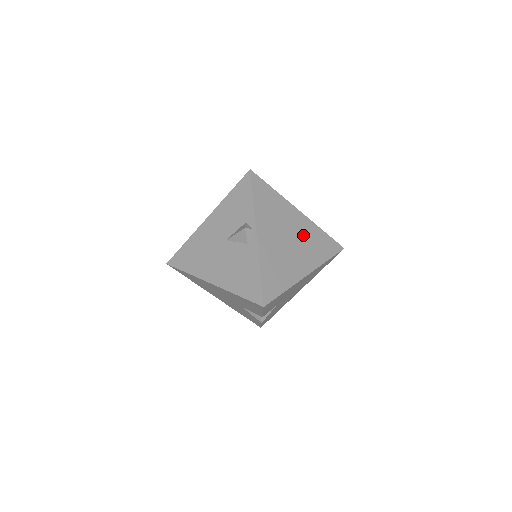
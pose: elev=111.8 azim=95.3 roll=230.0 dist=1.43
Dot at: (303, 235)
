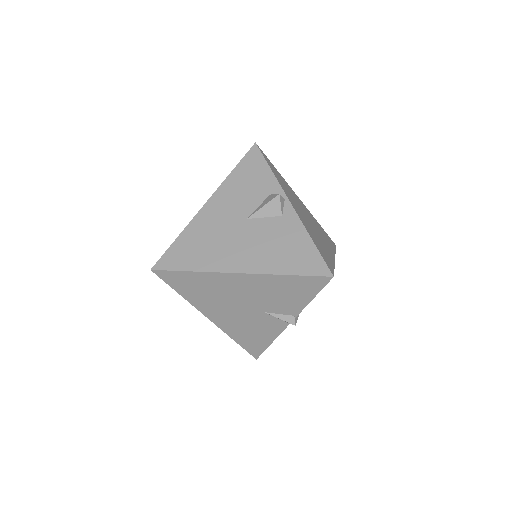
Dot at: (312, 221)
